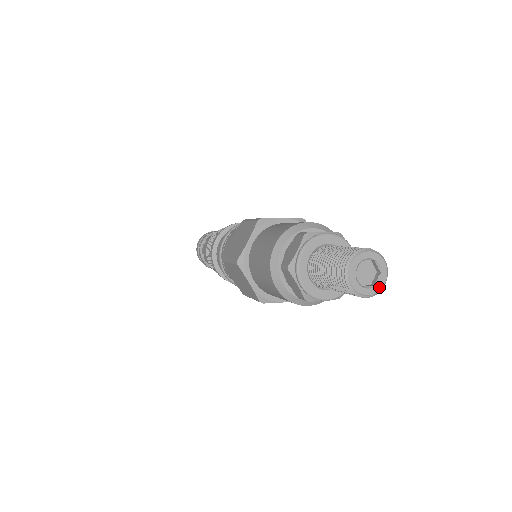
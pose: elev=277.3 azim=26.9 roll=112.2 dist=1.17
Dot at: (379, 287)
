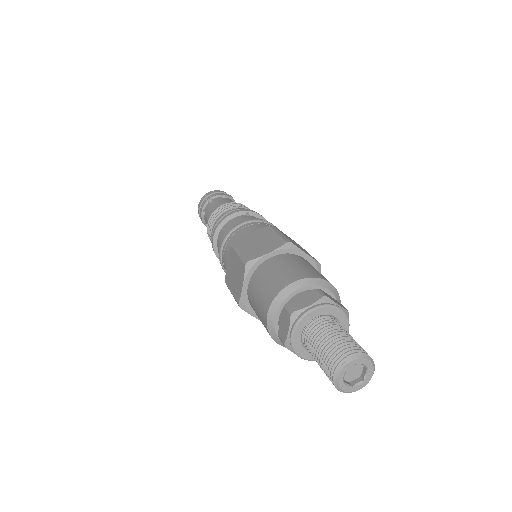
Dot at: (368, 379)
